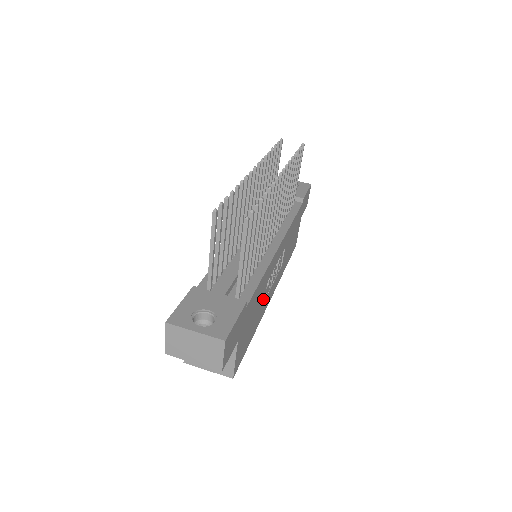
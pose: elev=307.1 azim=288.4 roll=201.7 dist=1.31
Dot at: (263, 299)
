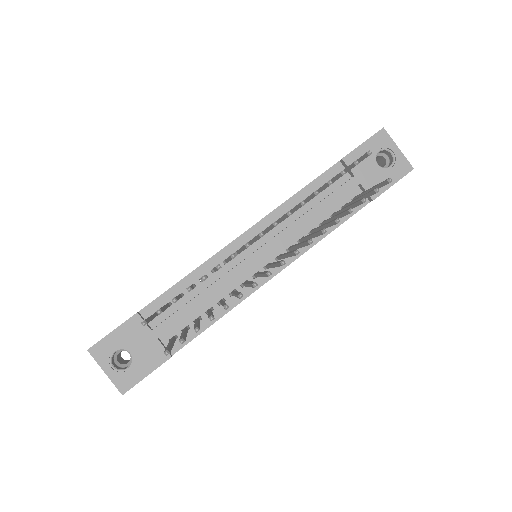
Dot at: occluded
